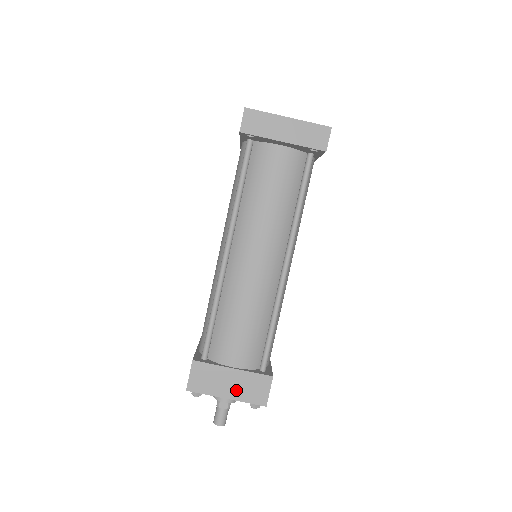
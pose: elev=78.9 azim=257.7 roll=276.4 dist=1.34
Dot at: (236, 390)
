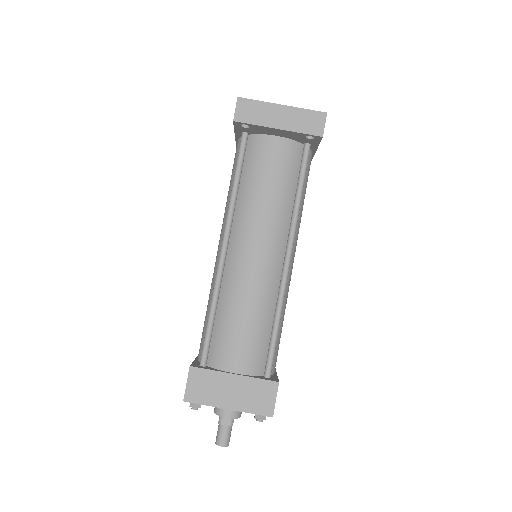
Dot at: (238, 399)
